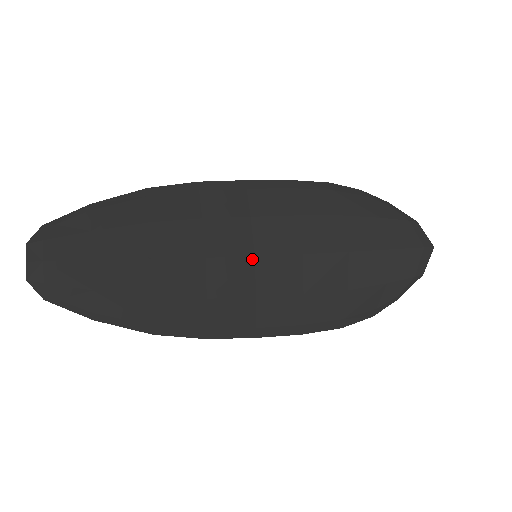
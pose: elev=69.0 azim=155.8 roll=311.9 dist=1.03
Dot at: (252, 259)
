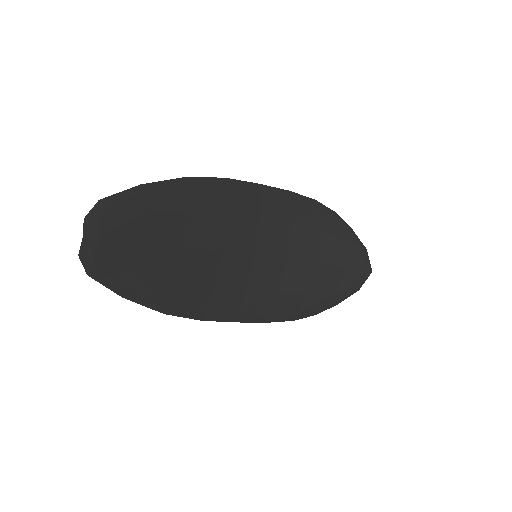
Dot at: (252, 258)
